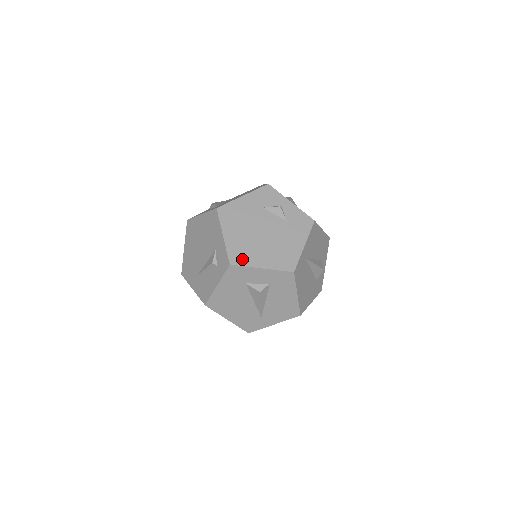
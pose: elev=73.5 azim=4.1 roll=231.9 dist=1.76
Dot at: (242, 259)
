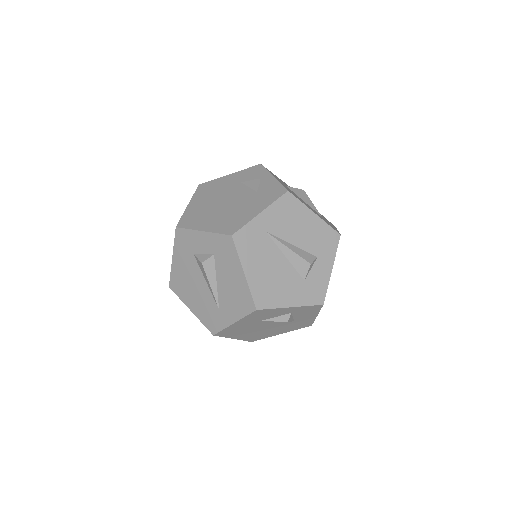
Dot at: (190, 223)
